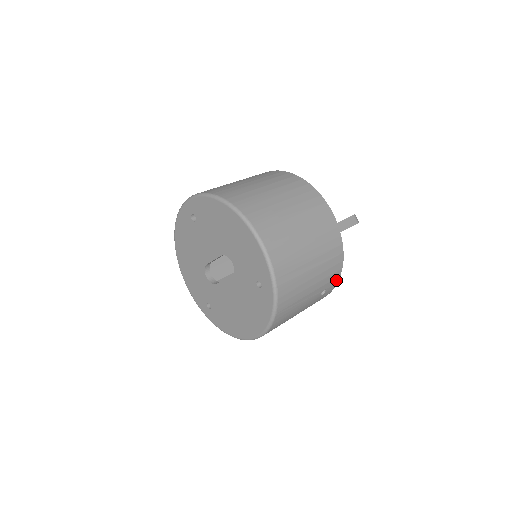
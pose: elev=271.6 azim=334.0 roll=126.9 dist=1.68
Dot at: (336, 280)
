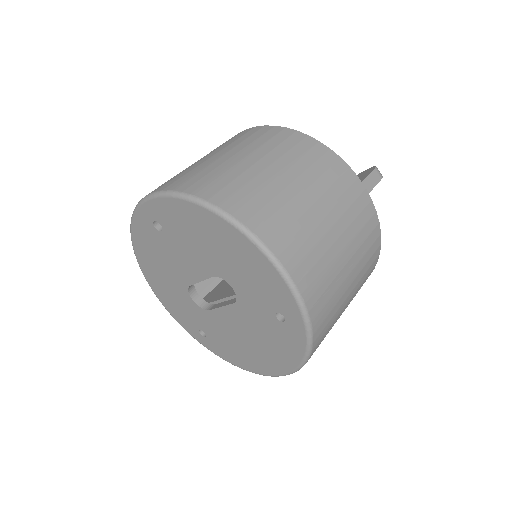
Dot at: (372, 270)
